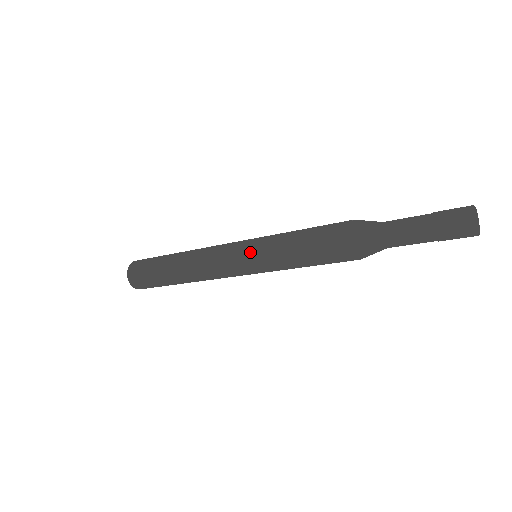
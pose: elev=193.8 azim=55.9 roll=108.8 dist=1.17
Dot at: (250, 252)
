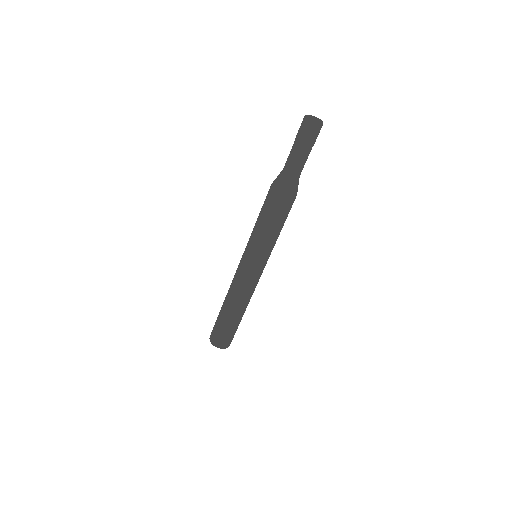
Dot at: (245, 252)
